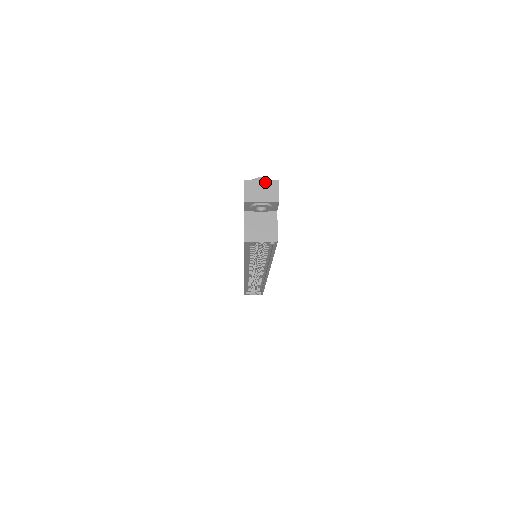
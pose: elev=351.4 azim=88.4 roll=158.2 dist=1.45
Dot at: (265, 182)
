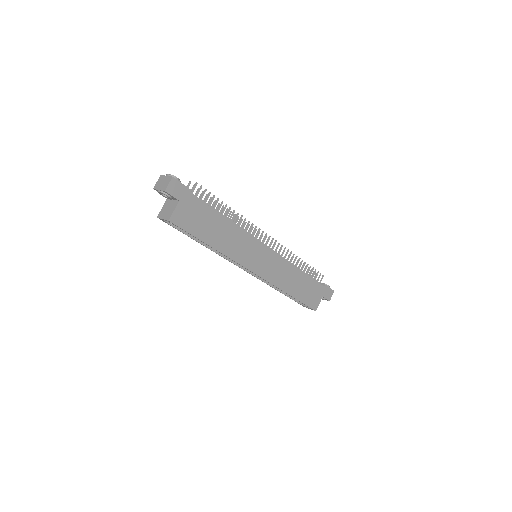
Dot at: (167, 177)
